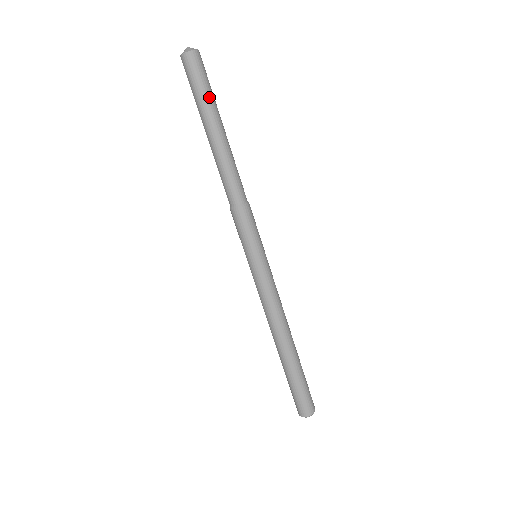
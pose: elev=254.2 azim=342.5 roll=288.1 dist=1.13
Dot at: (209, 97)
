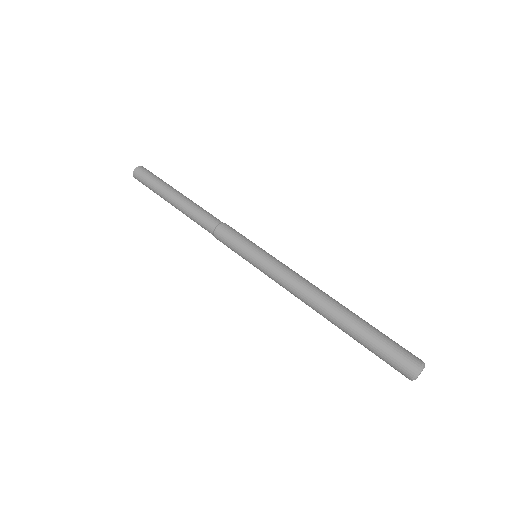
Dot at: (163, 181)
